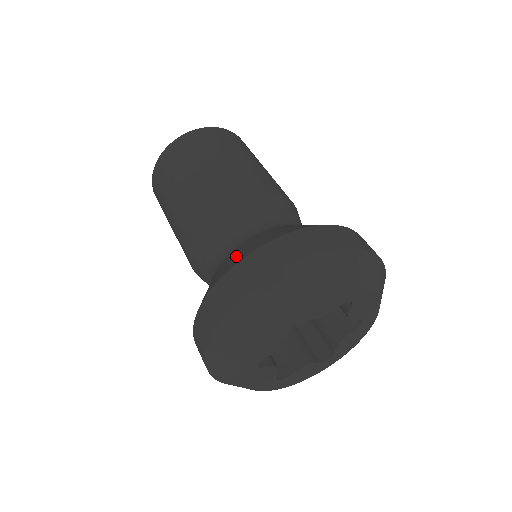
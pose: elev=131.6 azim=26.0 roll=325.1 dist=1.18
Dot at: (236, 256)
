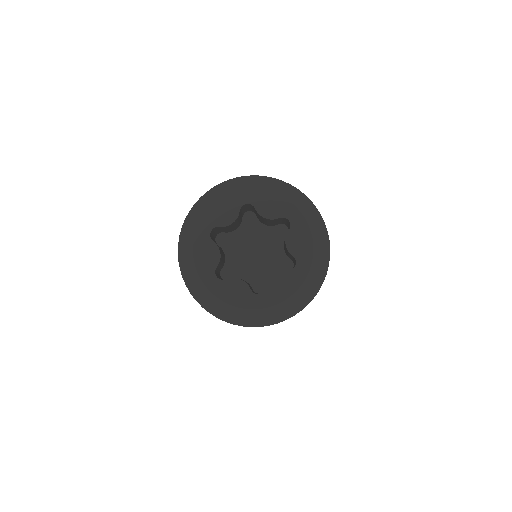
Dot at: occluded
